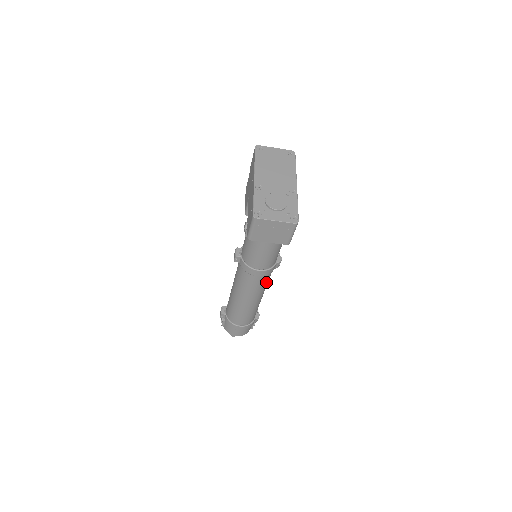
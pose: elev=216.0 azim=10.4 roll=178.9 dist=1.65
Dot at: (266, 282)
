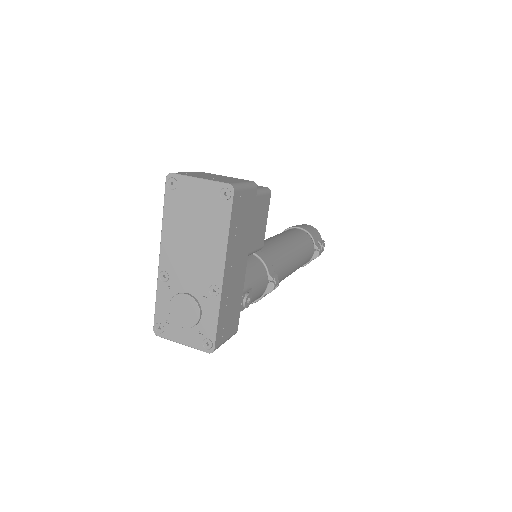
Dot at: occluded
